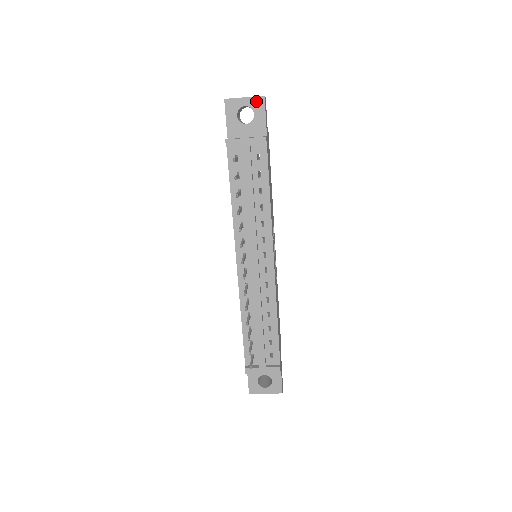
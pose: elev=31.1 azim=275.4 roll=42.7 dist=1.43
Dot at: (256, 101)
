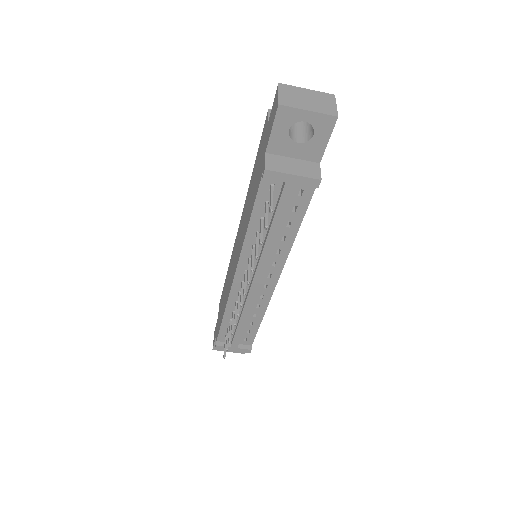
Dot at: (323, 120)
